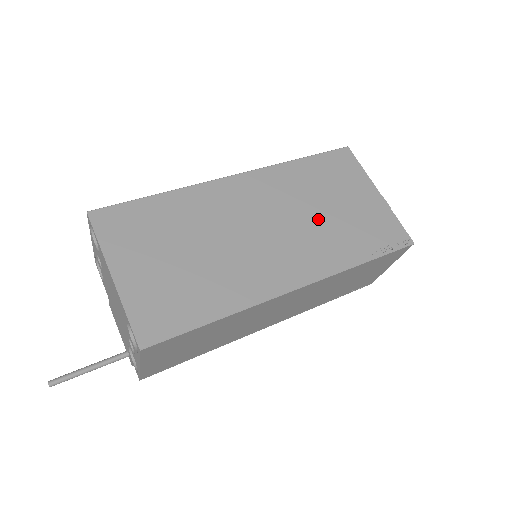
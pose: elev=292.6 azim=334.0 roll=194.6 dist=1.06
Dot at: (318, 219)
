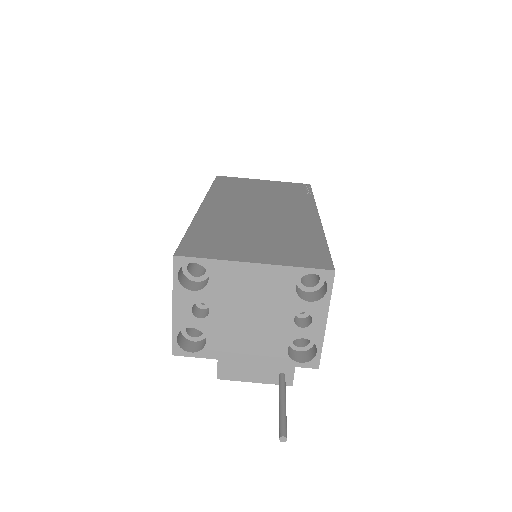
Dot at: (268, 197)
